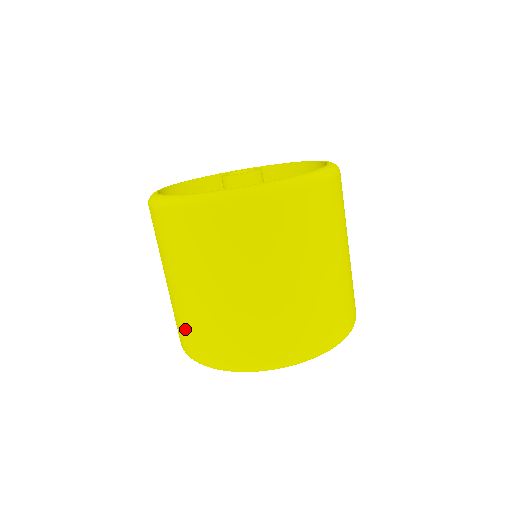
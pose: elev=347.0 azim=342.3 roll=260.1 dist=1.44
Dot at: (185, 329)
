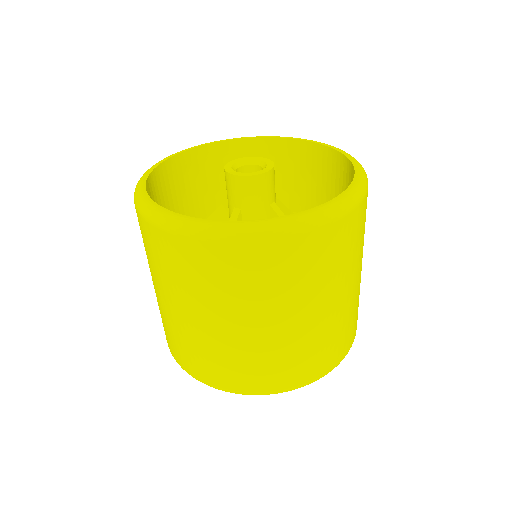
Dot at: (167, 332)
